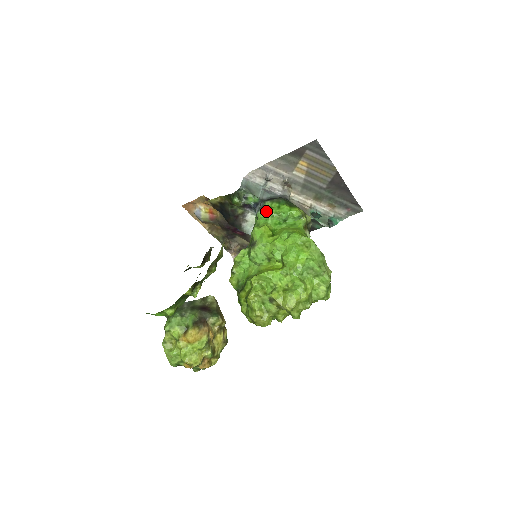
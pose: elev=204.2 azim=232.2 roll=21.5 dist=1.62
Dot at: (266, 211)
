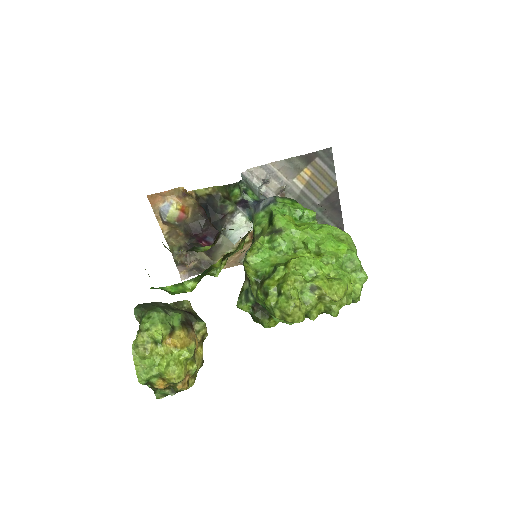
Dot at: (281, 204)
